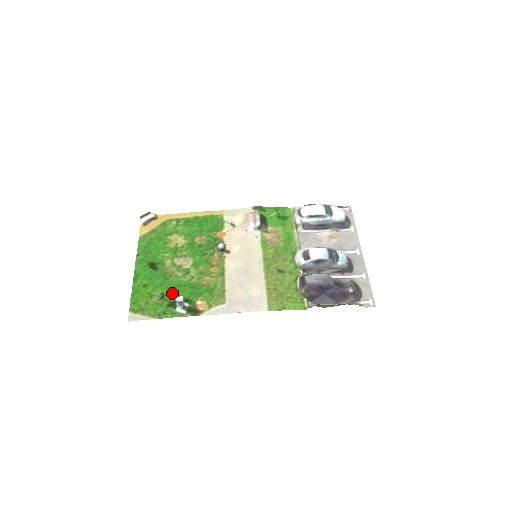
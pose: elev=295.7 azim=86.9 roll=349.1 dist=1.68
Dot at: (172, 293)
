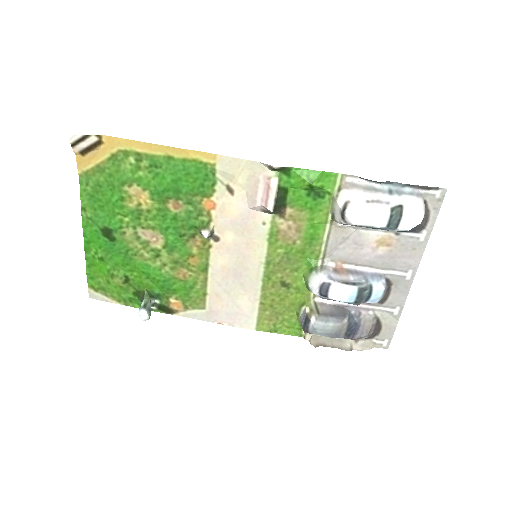
Dot at: (138, 280)
